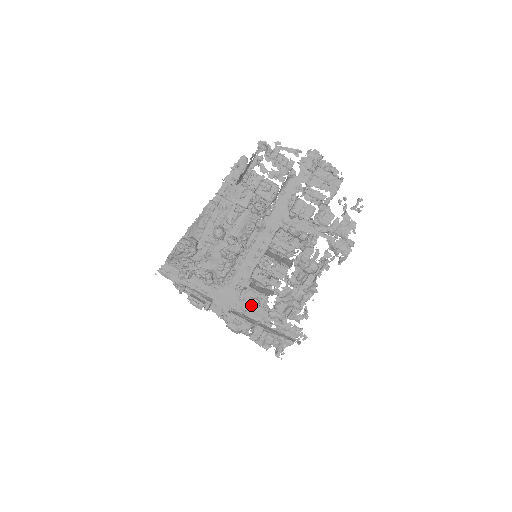
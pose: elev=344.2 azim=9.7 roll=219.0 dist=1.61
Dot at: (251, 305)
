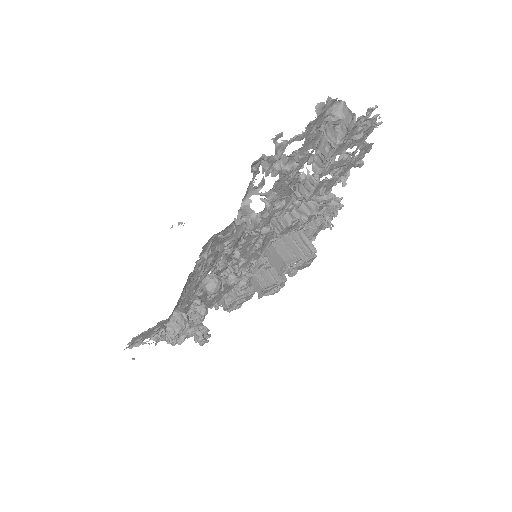
Dot at: occluded
